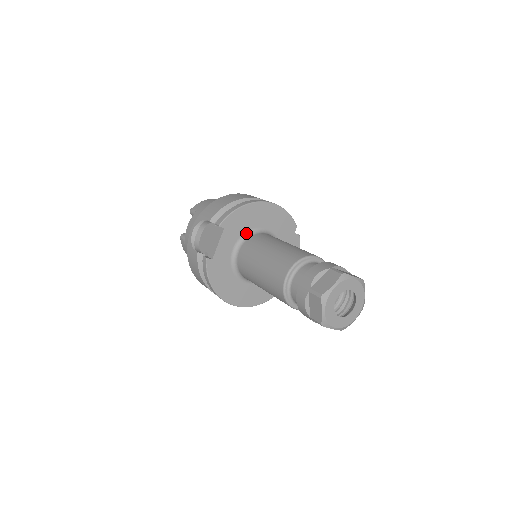
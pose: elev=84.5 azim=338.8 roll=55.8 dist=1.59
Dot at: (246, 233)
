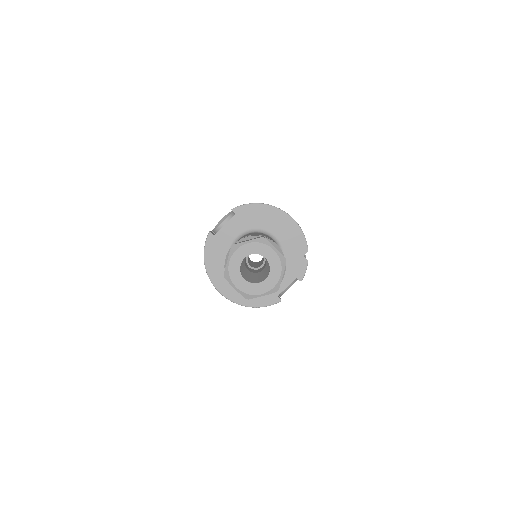
Dot at: (254, 229)
